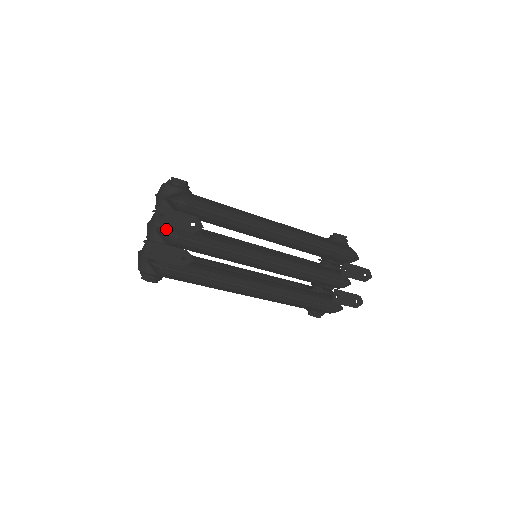
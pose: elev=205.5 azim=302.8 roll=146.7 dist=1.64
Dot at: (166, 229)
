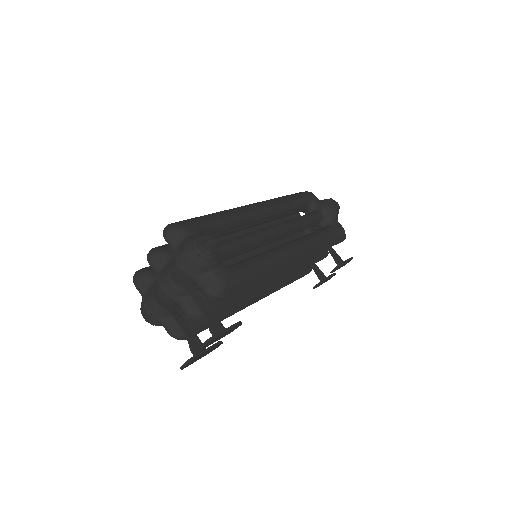
Dot at: (194, 313)
